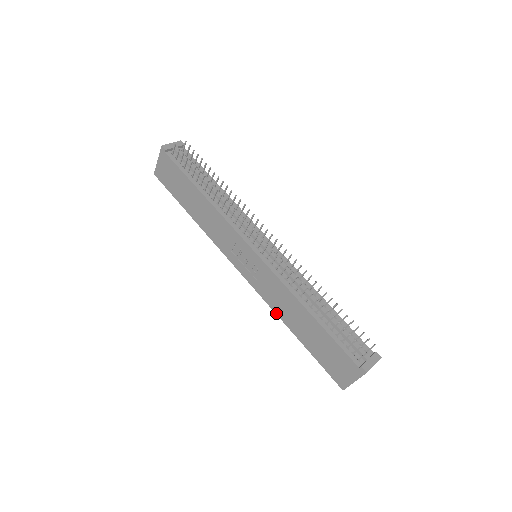
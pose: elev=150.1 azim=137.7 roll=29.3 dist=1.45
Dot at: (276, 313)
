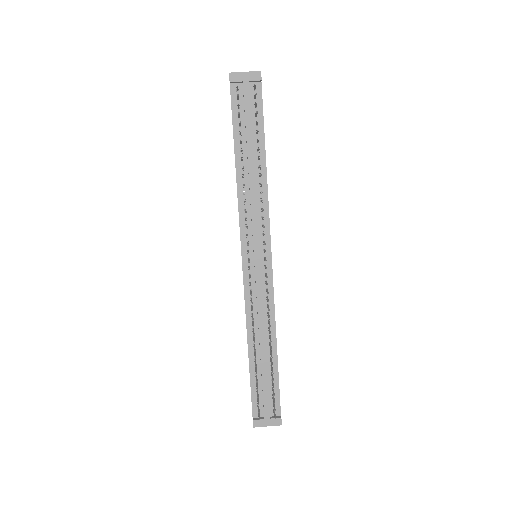
Dot at: occluded
